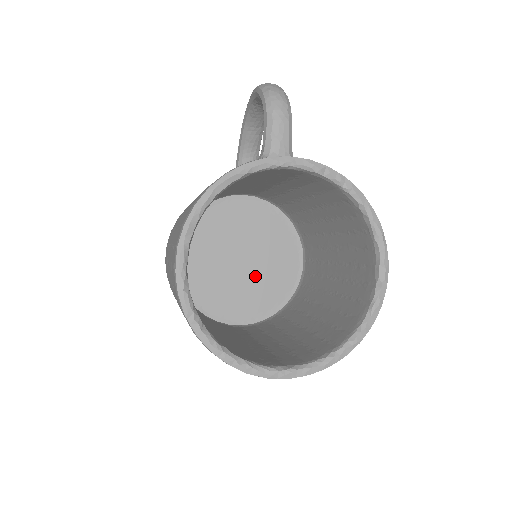
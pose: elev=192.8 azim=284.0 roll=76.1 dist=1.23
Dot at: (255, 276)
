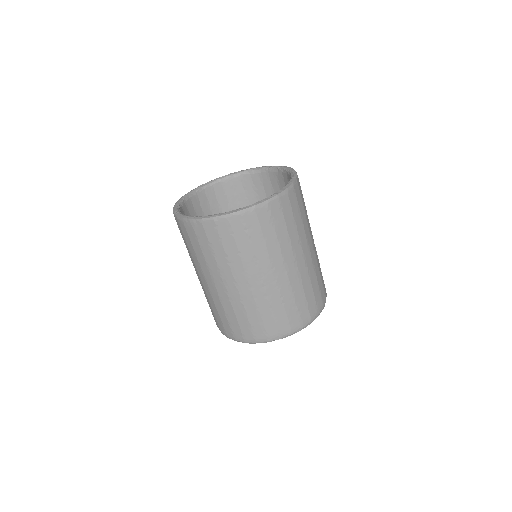
Dot at: occluded
